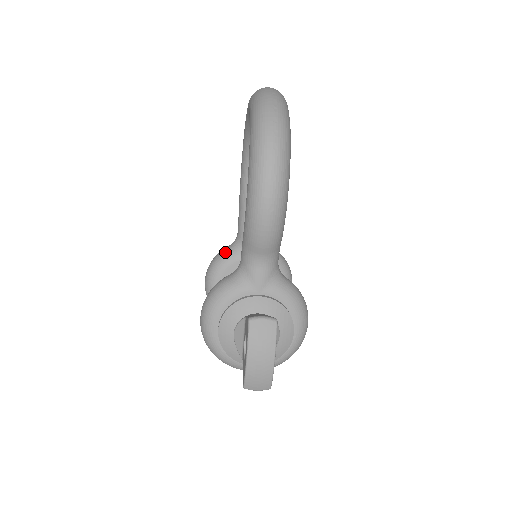
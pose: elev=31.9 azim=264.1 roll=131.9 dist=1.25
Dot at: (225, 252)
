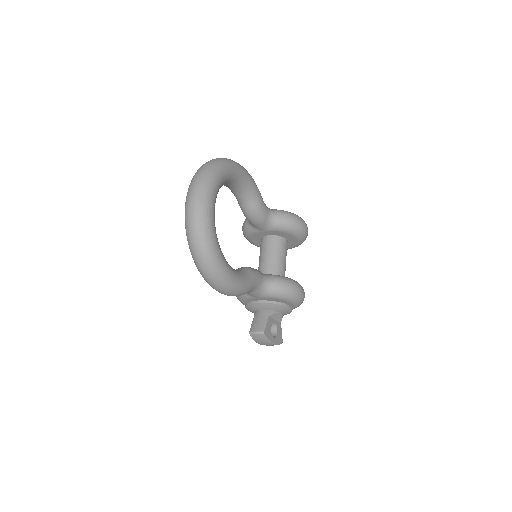
Dot at: (246, 227)
